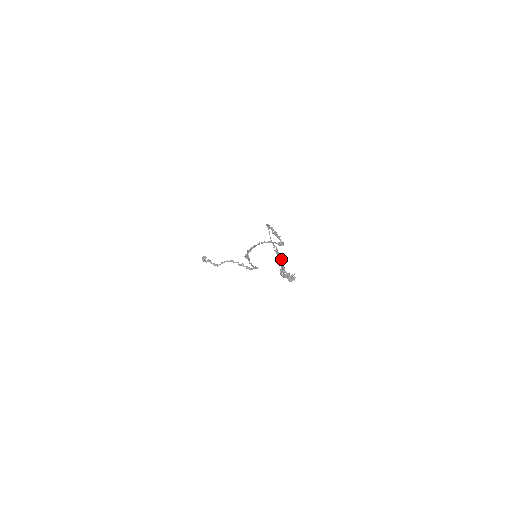
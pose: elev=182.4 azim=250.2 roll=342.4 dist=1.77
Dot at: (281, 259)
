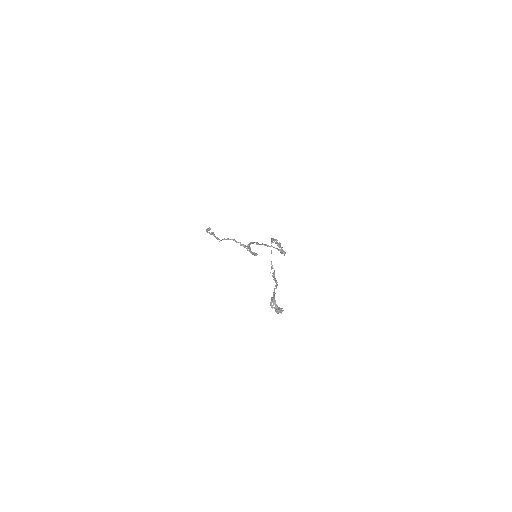
Dot at: (275, 285)
